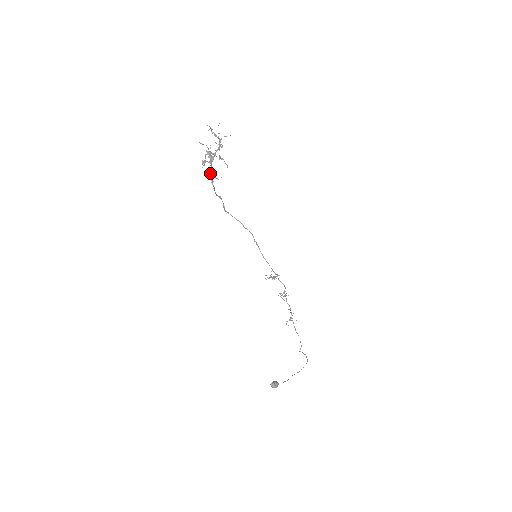
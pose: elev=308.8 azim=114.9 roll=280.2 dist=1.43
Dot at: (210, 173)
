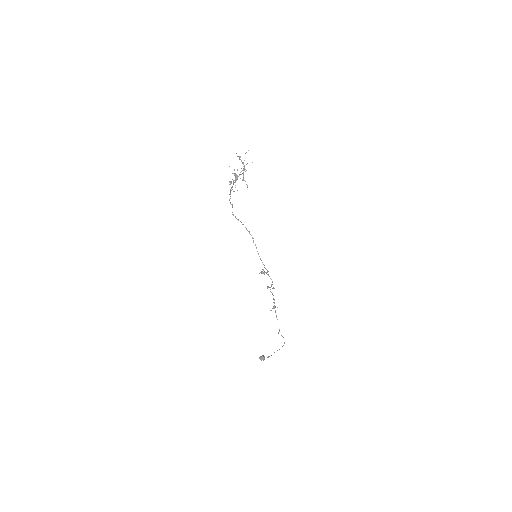
Dot at: occluded
